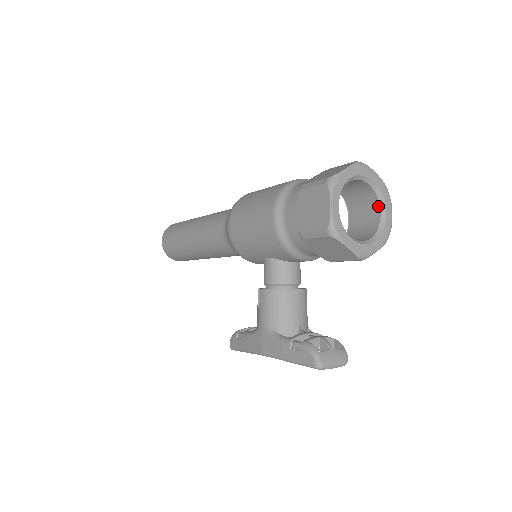
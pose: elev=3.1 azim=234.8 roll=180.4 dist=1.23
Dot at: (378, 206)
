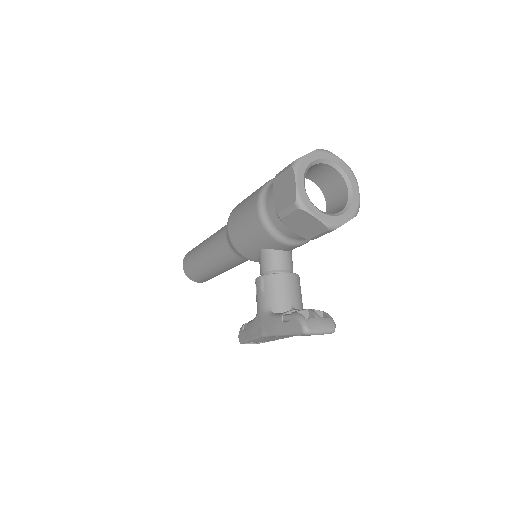
Dot at: (345, 186)
